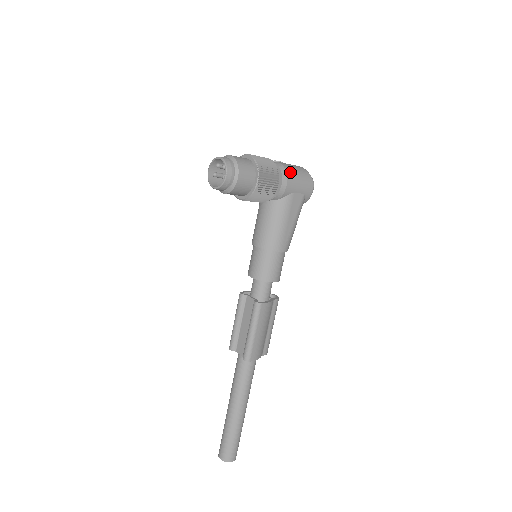
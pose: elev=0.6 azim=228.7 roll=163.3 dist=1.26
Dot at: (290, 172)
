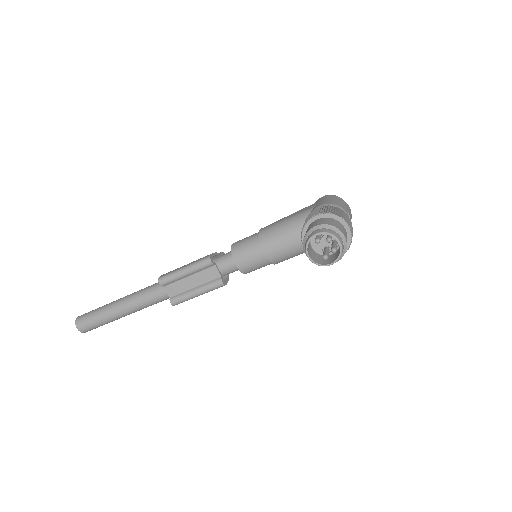
Dot at: occluded
